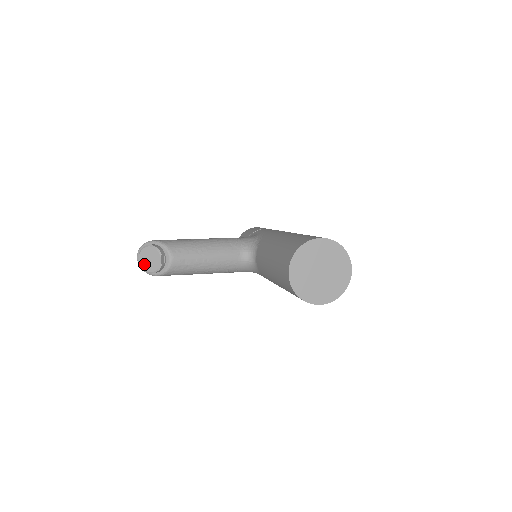
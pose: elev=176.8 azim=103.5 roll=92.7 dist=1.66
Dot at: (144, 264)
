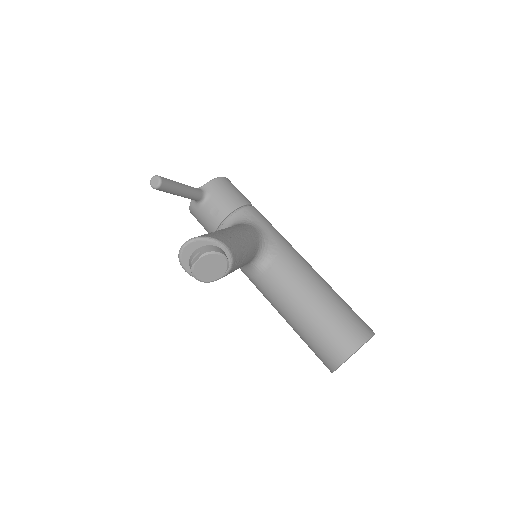
Dot at: (200, 269)
